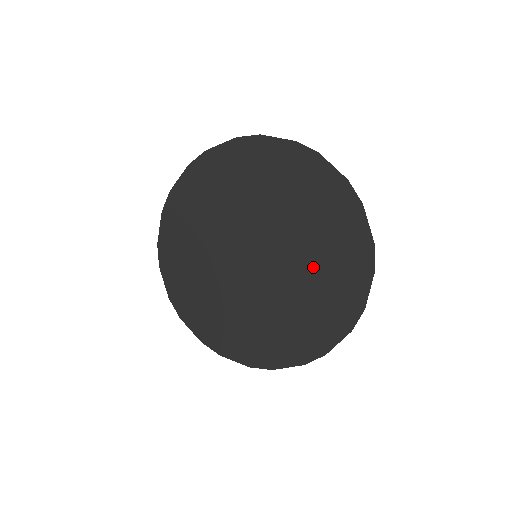
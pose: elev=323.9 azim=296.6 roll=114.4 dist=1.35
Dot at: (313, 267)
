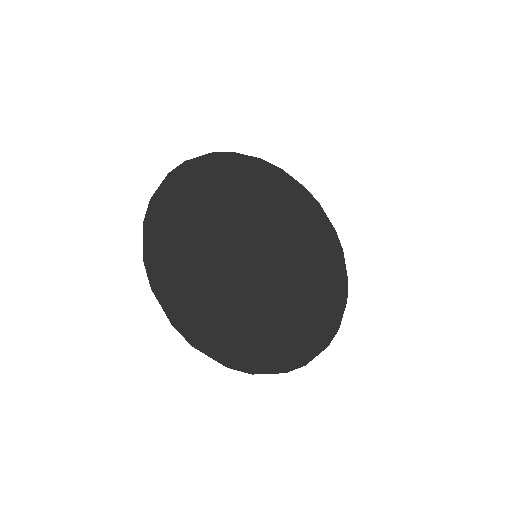
Dot at: (305, 255)
